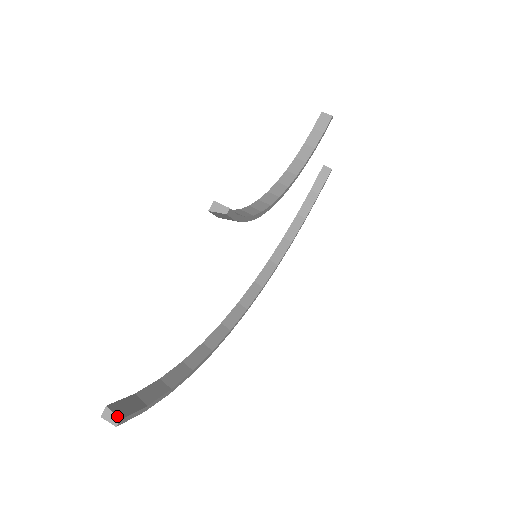
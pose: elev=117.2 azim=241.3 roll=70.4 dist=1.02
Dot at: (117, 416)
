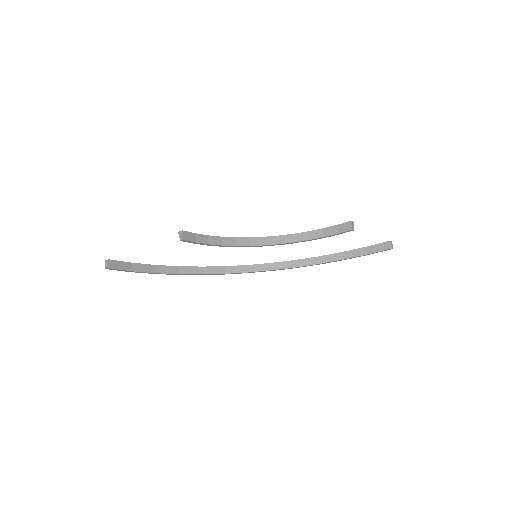
Dot at: (108, 266)
